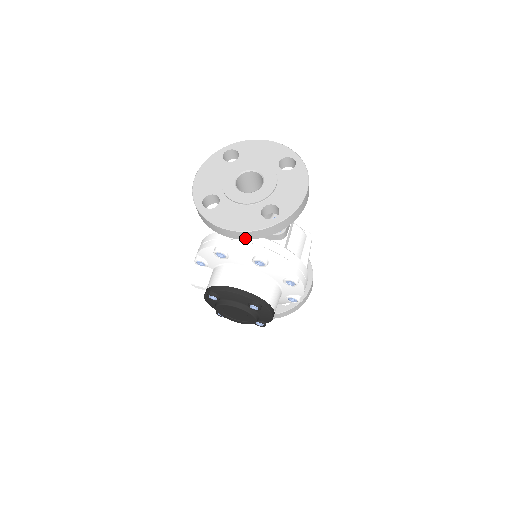
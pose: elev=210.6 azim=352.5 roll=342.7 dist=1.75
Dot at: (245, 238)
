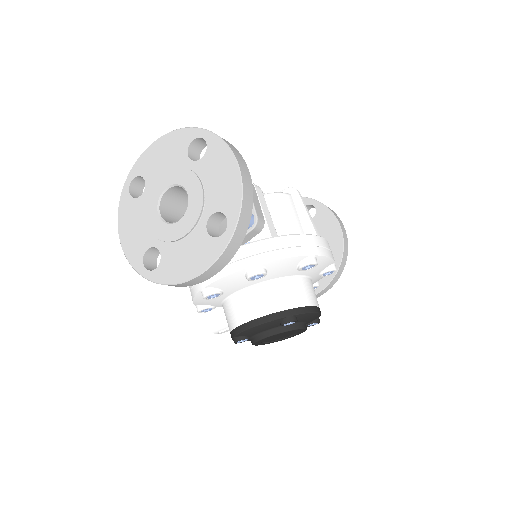
Dot at: (214, 273)
